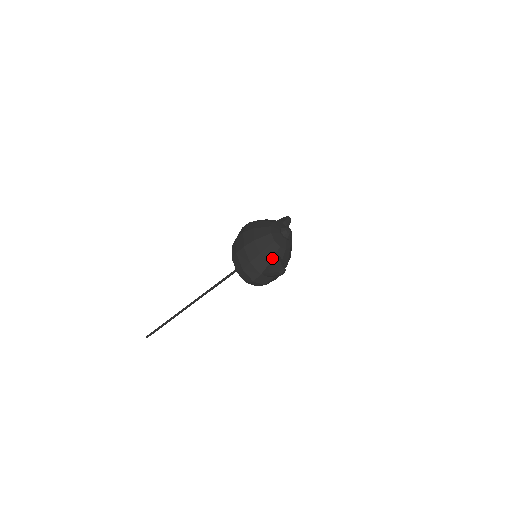
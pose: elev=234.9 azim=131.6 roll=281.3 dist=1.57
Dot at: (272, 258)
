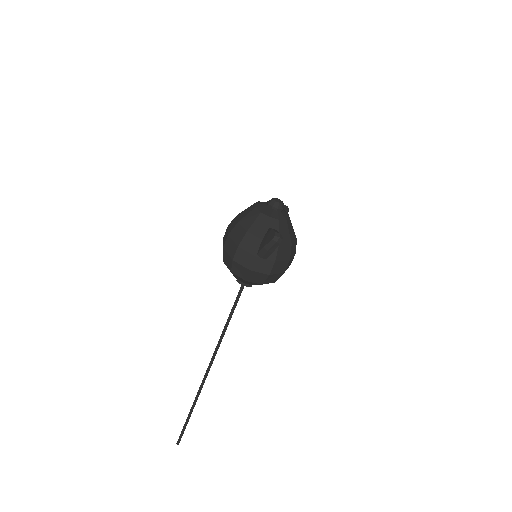
Dot at: (264, 232)
